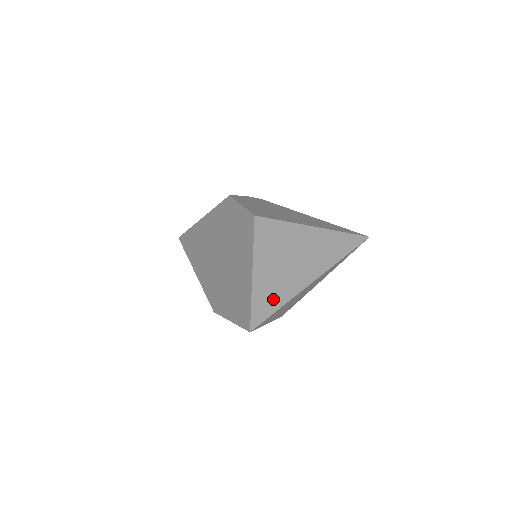
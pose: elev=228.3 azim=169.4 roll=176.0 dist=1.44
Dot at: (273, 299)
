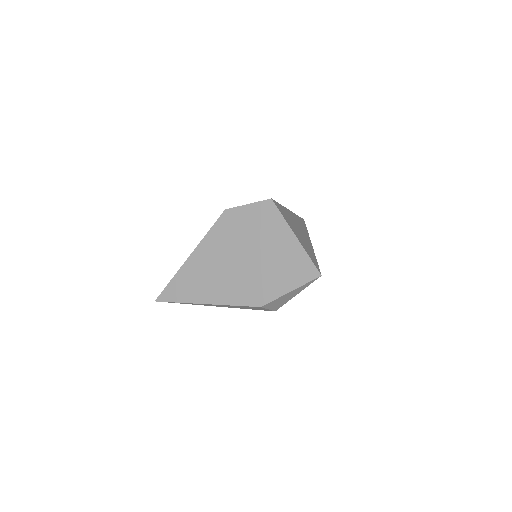
Dot at: (311, 254)
